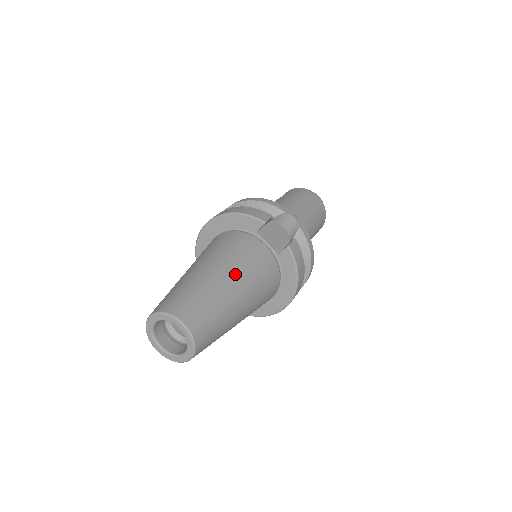
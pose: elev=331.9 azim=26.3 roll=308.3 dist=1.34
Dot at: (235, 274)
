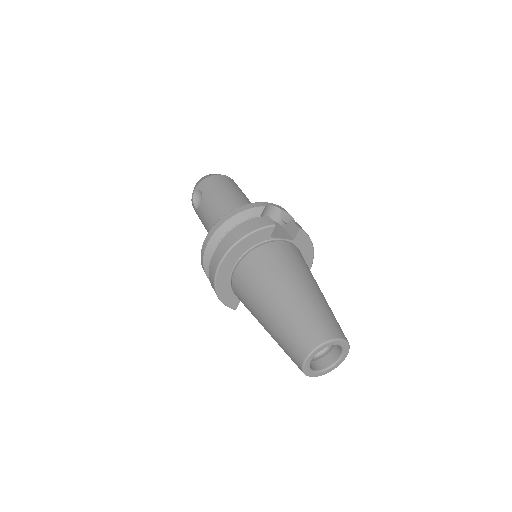
Dot at: (304, 278)
